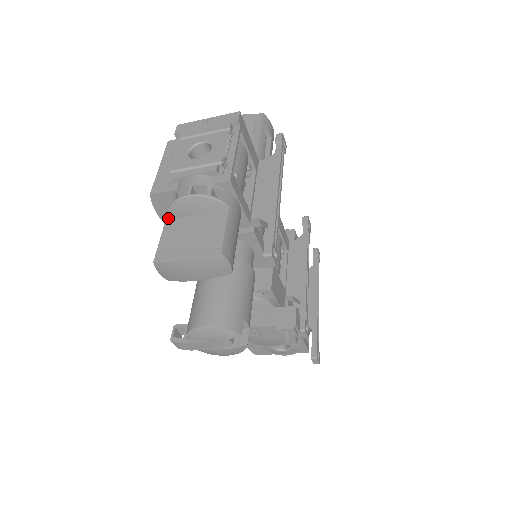
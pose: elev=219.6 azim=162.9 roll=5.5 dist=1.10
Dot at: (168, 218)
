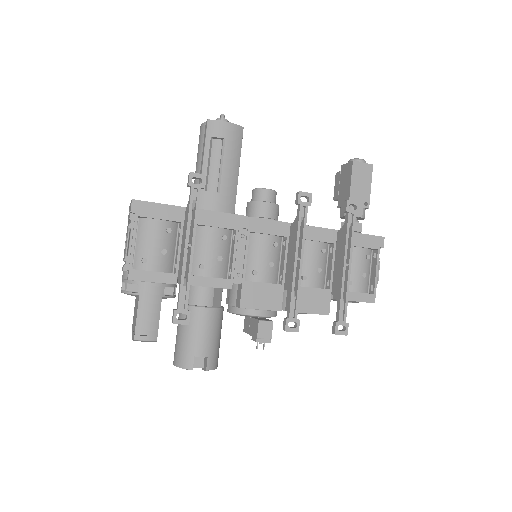
Dot at: occluded
